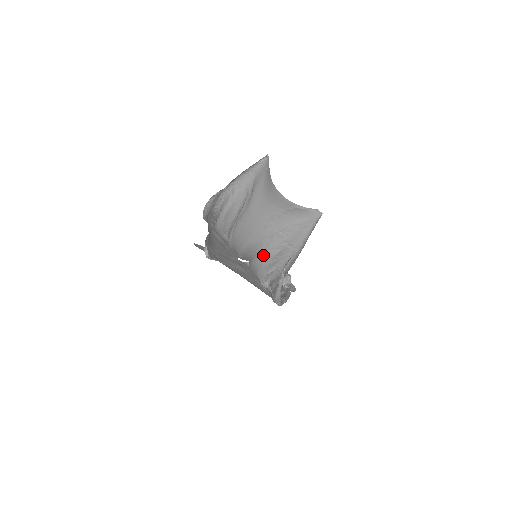
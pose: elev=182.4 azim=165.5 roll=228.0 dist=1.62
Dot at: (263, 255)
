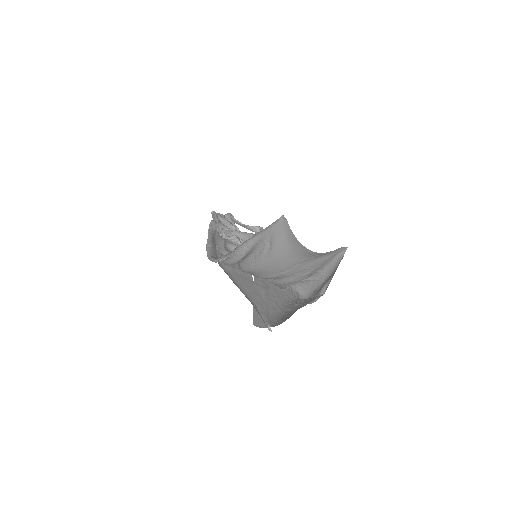
Dot at: (290, 282)
